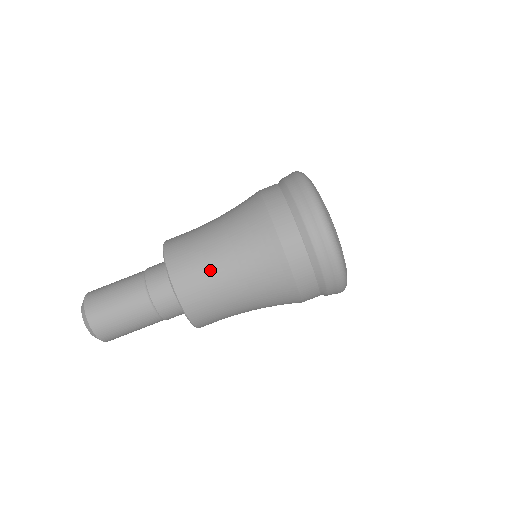
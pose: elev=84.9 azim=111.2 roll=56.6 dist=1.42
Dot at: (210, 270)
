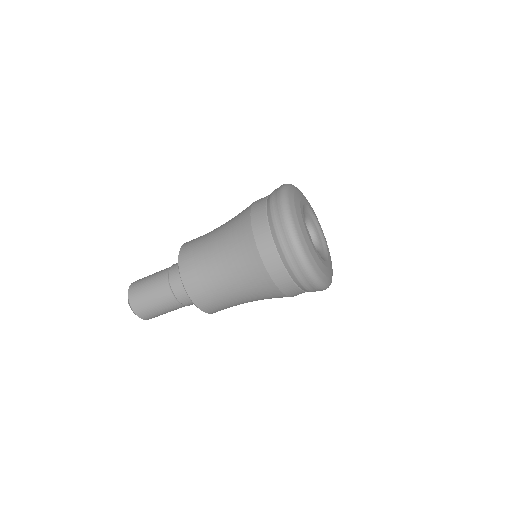
Dot at: (211, 276)
